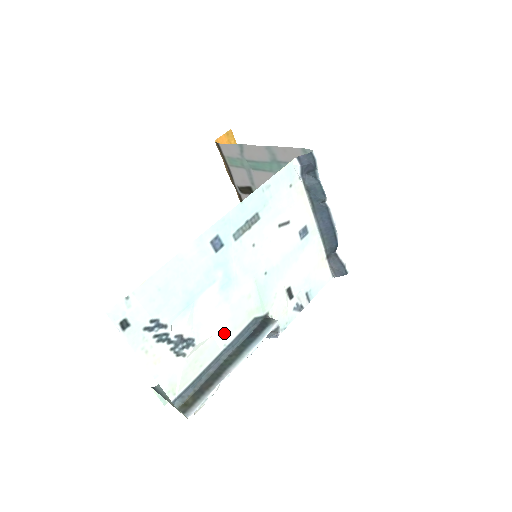
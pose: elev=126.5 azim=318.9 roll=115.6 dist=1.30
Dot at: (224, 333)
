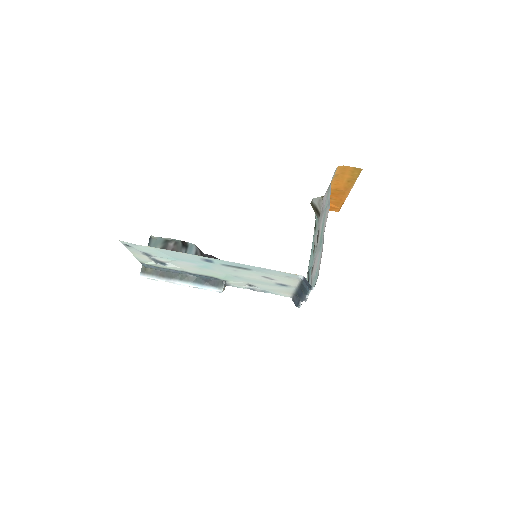
Dot at: (190, 270)
